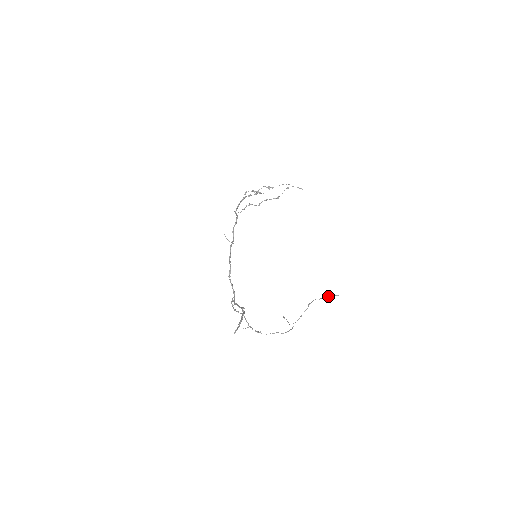
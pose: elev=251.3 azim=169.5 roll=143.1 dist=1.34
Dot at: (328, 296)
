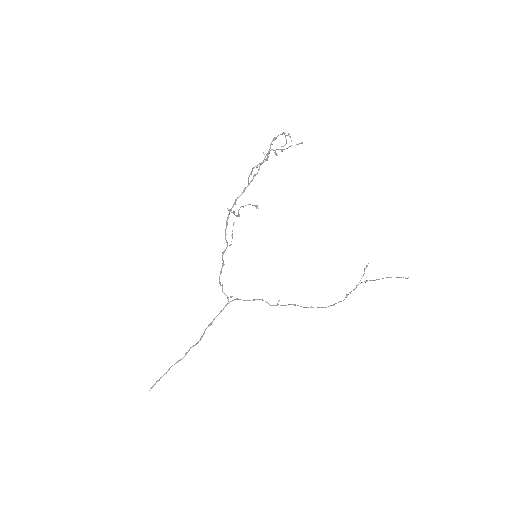
Dot at: (390, 277)
